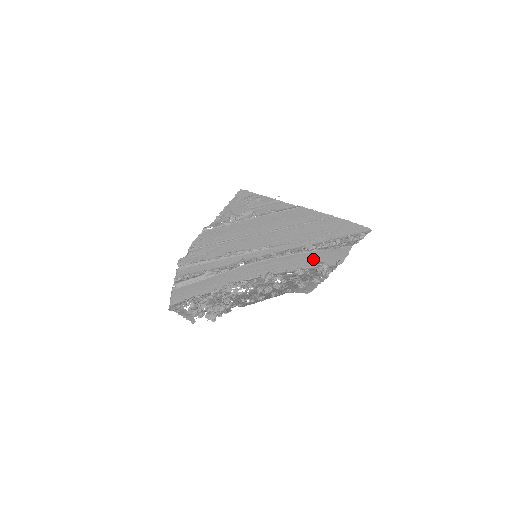
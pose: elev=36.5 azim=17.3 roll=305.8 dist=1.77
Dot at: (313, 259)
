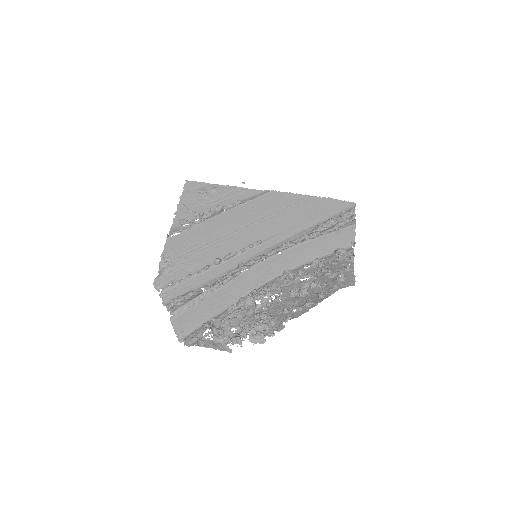
Dot at: (322, 246)
